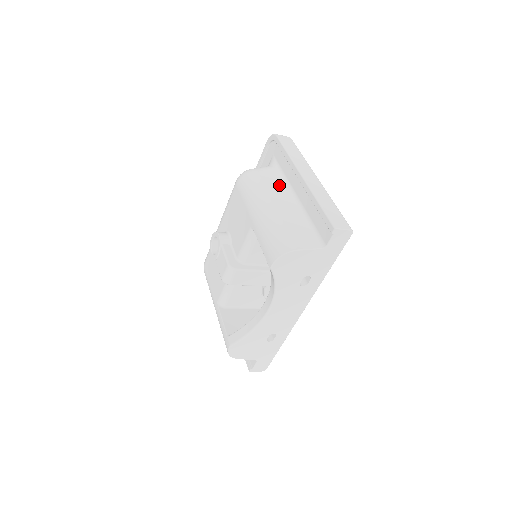
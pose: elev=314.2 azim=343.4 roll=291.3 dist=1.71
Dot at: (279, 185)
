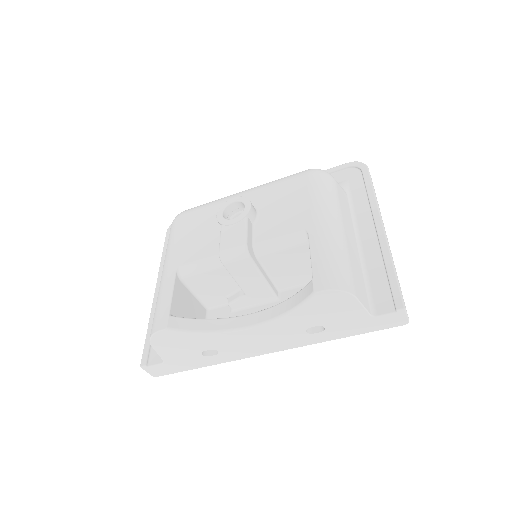
Dot at: (348, 214)
